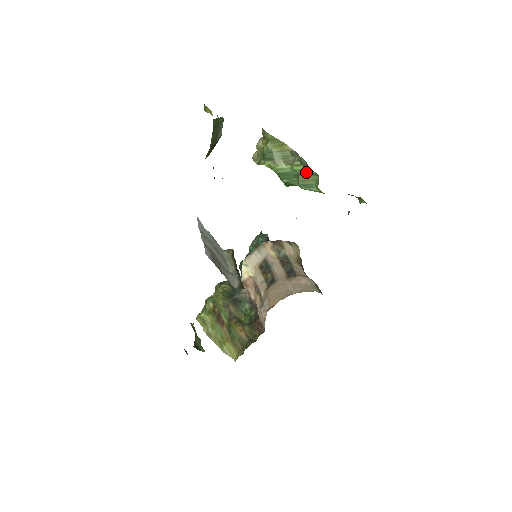
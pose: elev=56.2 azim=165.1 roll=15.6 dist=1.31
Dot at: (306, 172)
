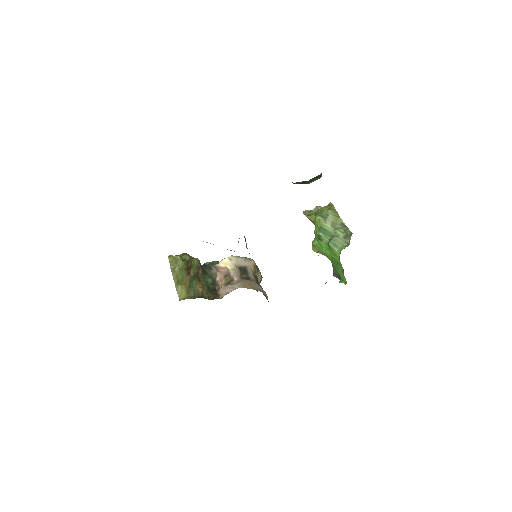
Dot at: (342, 238)
